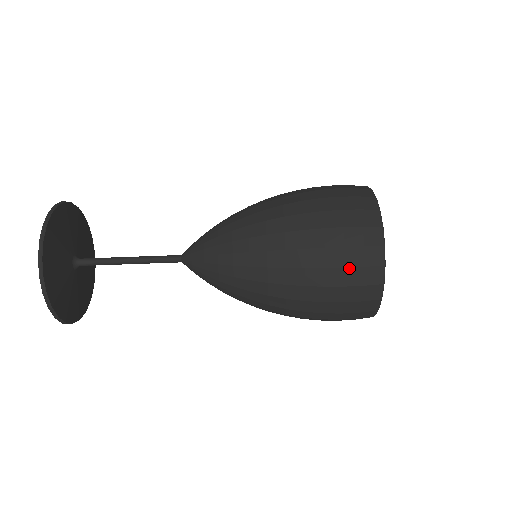
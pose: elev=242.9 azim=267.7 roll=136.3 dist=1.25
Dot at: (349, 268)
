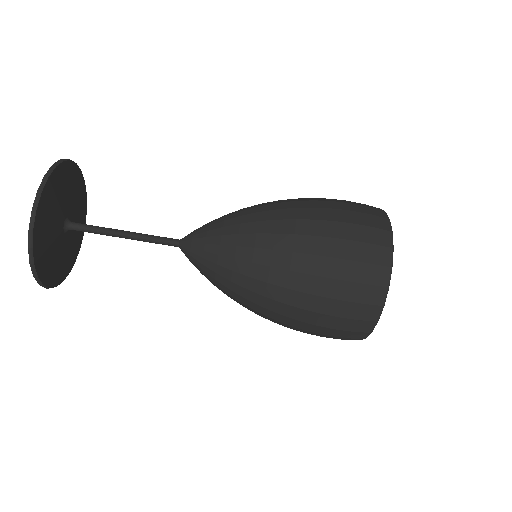
Dot at: (357, 262)
